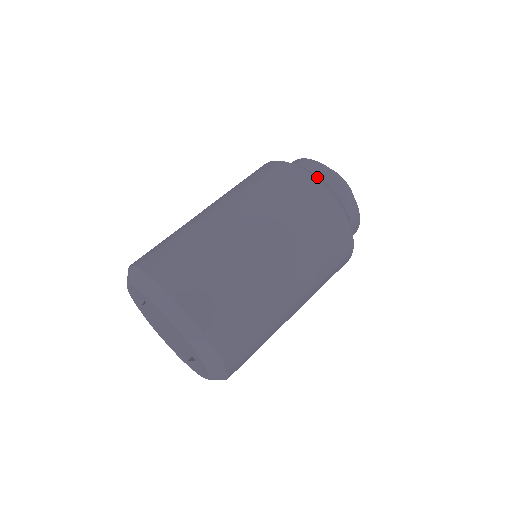
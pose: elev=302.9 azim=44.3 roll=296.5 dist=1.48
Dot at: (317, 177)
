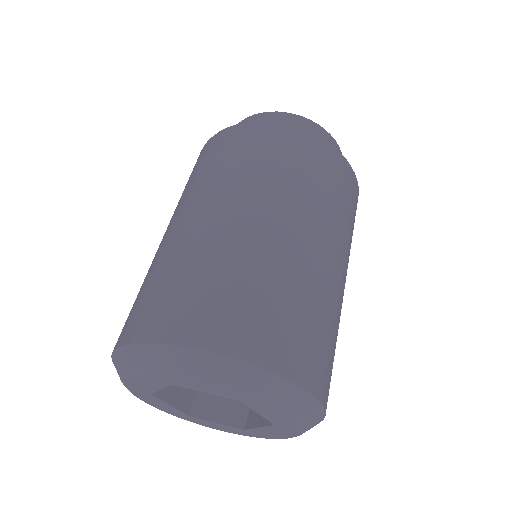
Dot at: occluded
